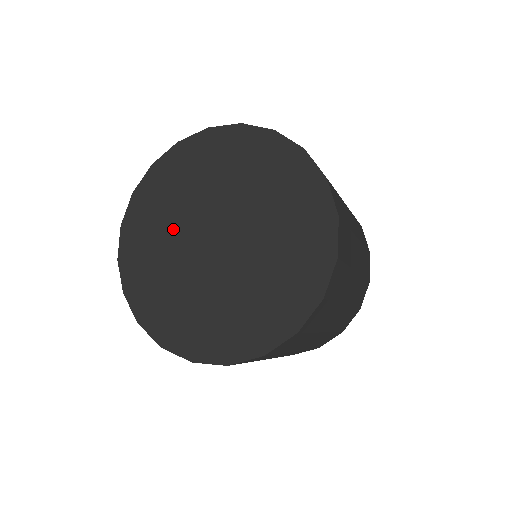
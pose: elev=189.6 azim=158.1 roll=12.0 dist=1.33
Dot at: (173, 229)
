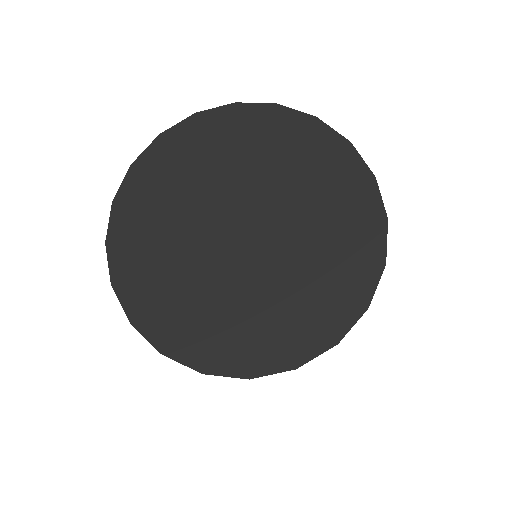
Dot at: (190, 268)
